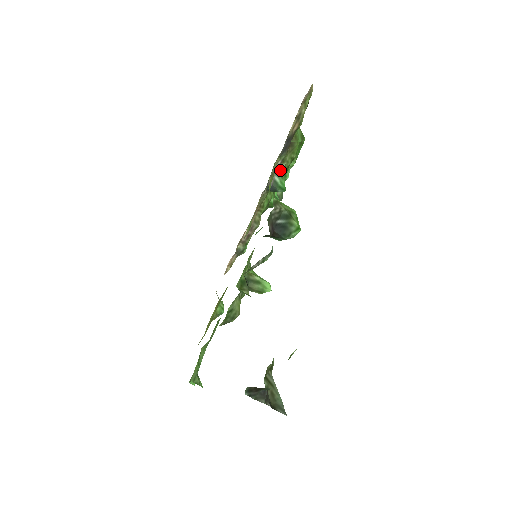
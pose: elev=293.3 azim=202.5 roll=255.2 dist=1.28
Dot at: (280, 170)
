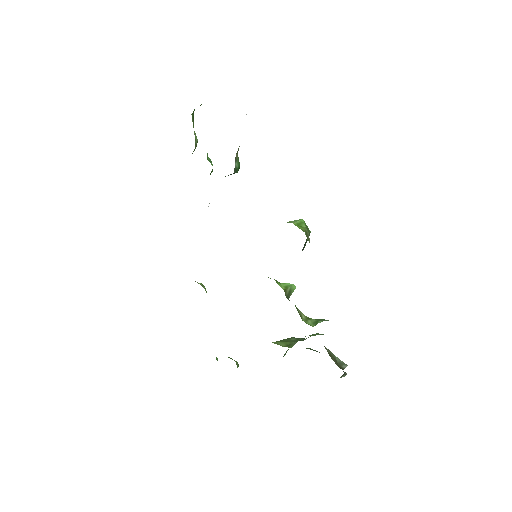
Dot at: (237, 154)
